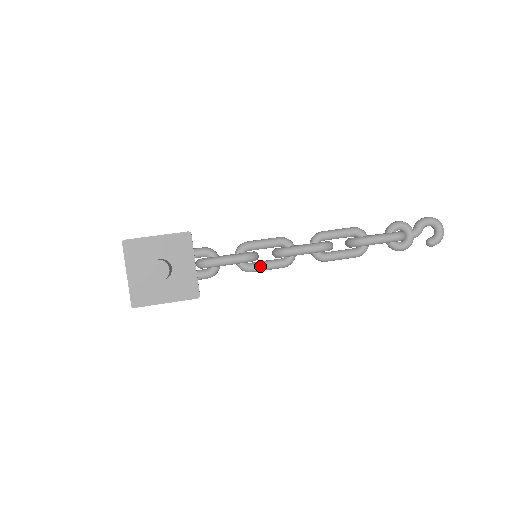
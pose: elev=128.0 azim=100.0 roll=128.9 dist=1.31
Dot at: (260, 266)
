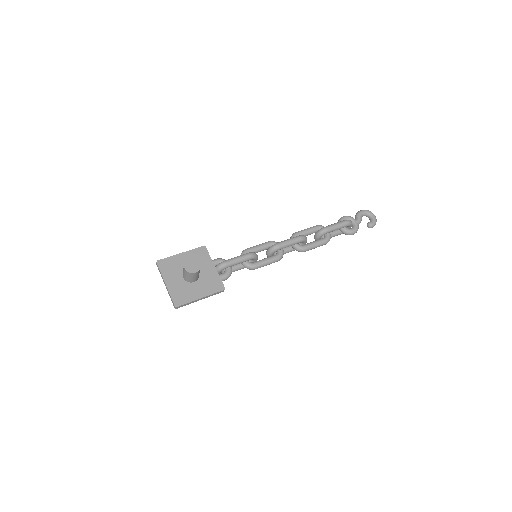
Dot at: (261, 262)
